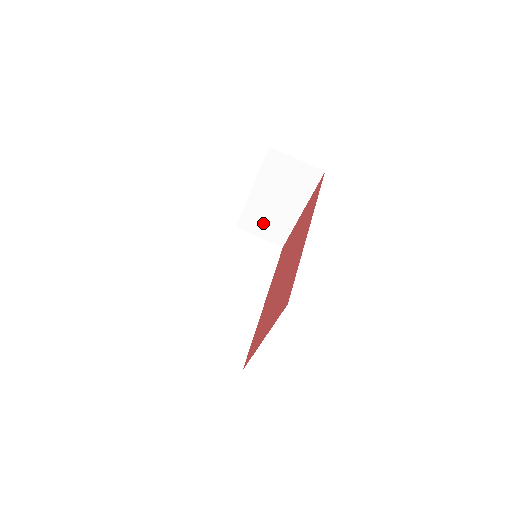
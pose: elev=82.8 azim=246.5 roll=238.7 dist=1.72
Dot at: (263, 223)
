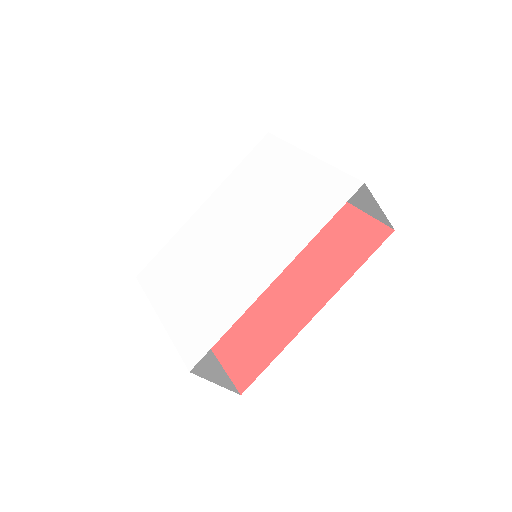
Dot at: occluded
